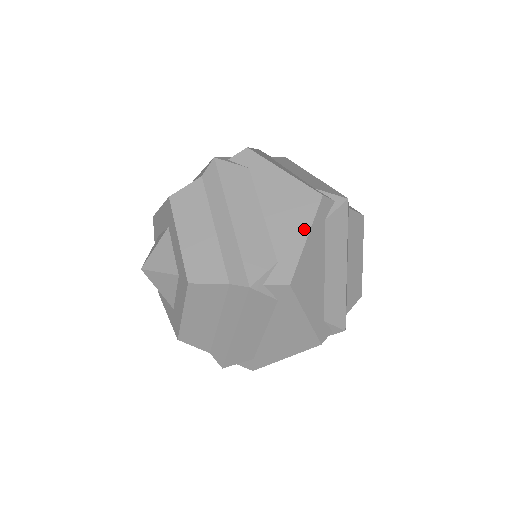
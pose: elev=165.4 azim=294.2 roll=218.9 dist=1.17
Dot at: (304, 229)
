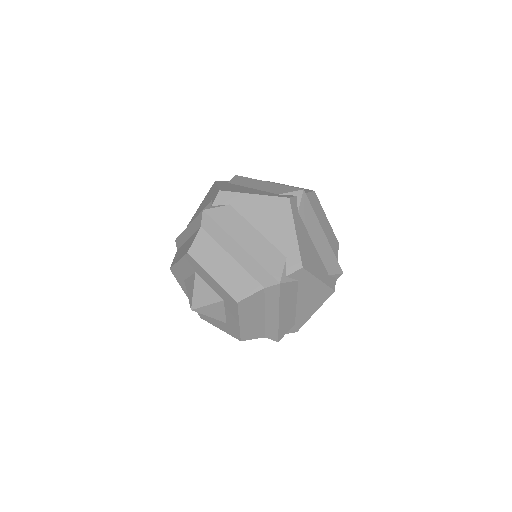
Dot at: (316, 308)
